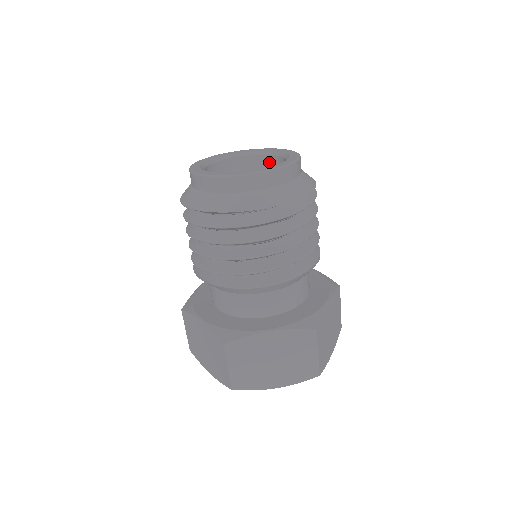
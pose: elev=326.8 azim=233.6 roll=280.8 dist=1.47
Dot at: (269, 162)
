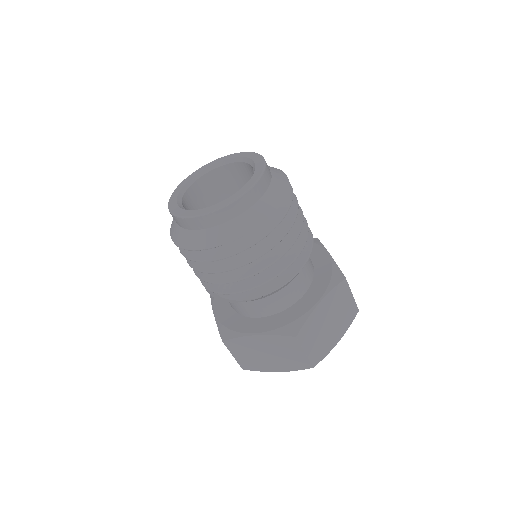
Dot at: (221, 173)
